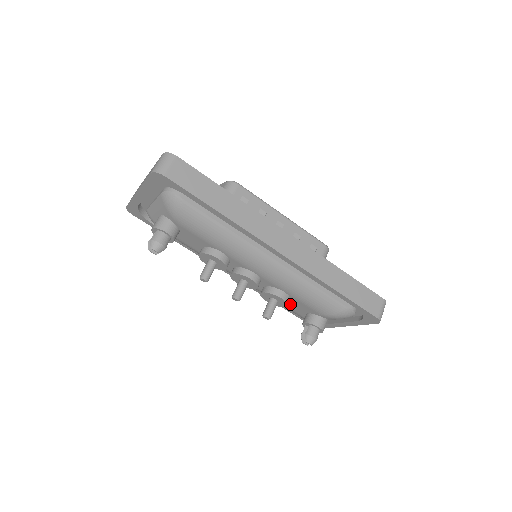
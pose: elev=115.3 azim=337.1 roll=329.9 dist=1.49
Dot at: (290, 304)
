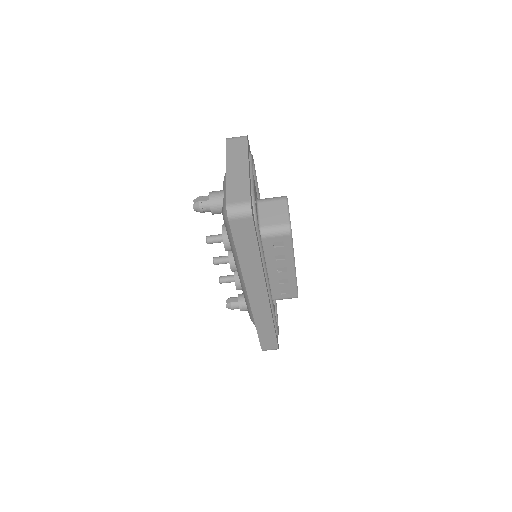
Dot at: occluded
